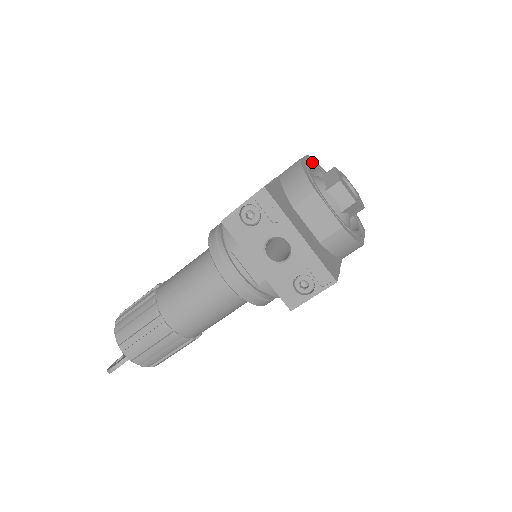
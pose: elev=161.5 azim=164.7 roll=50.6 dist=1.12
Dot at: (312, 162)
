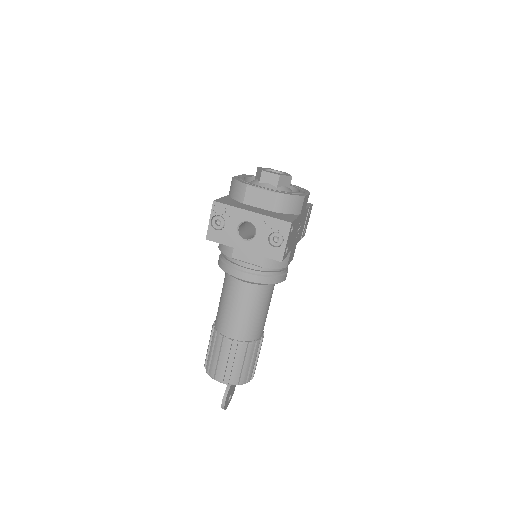
Dot at: (248, 176)
